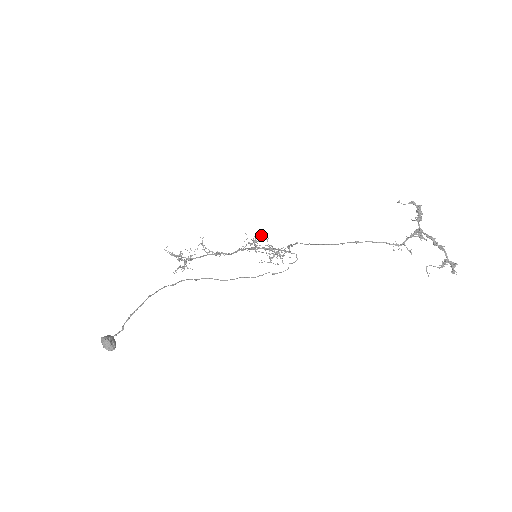
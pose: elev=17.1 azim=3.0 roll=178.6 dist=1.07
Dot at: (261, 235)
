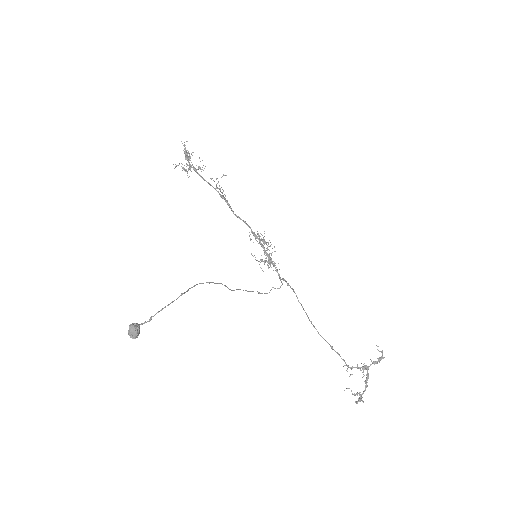
Dot at: (274, 247)
